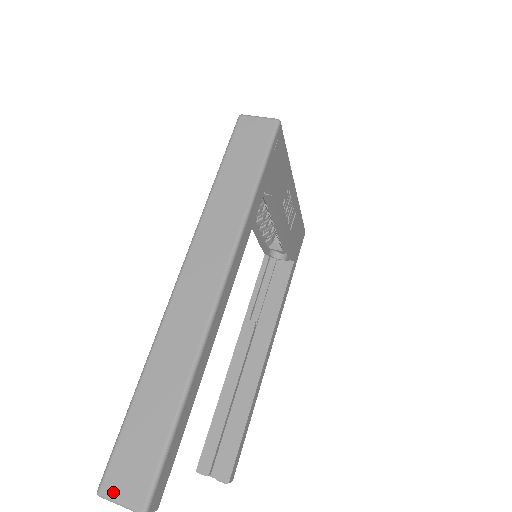
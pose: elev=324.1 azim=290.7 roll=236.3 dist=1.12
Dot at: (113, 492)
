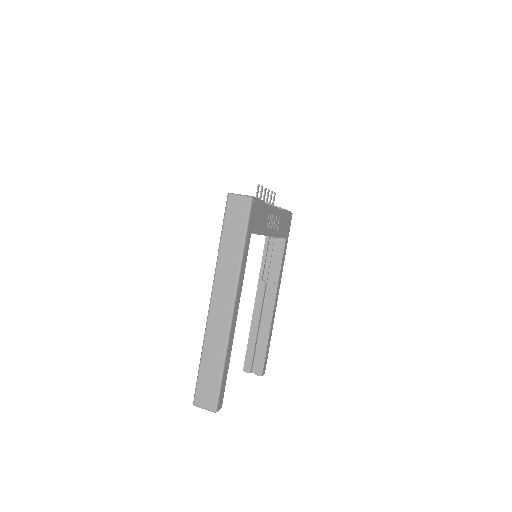
Dot at: (200, 404)
